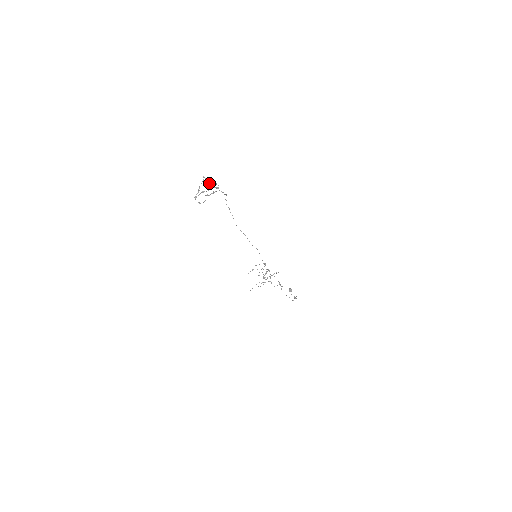
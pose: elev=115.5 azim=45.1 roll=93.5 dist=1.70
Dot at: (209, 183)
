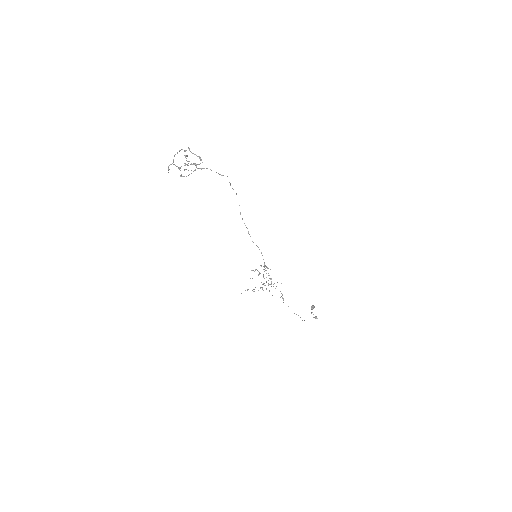
Dot at: (186, 156)
